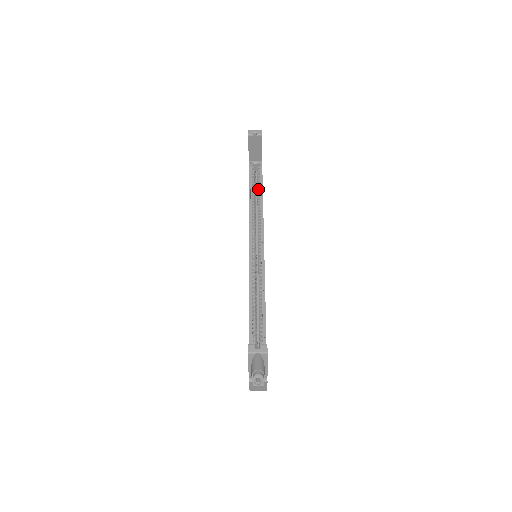
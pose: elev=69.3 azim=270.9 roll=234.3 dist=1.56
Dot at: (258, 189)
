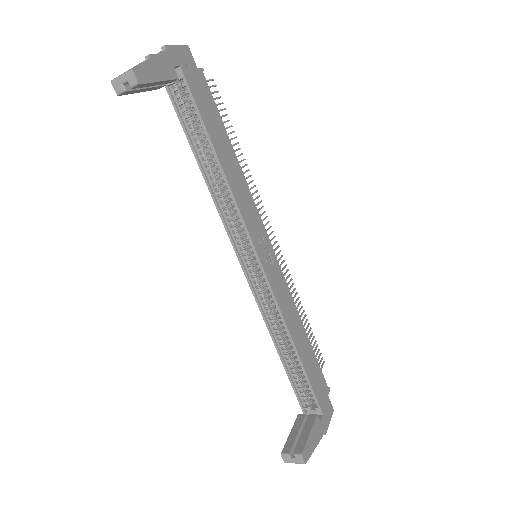
Dot at: occluded
